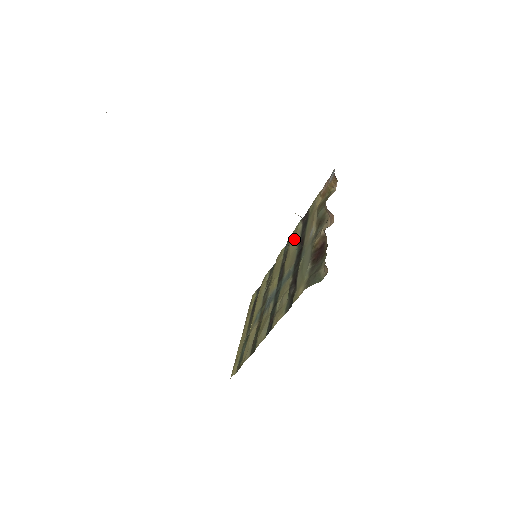
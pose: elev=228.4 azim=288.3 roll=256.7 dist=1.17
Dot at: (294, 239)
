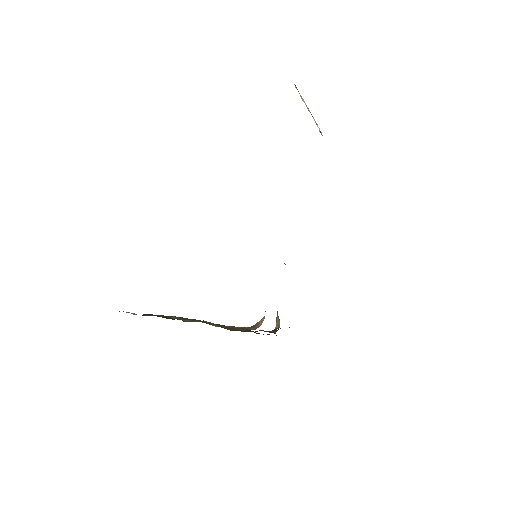
Dot at: occluded
